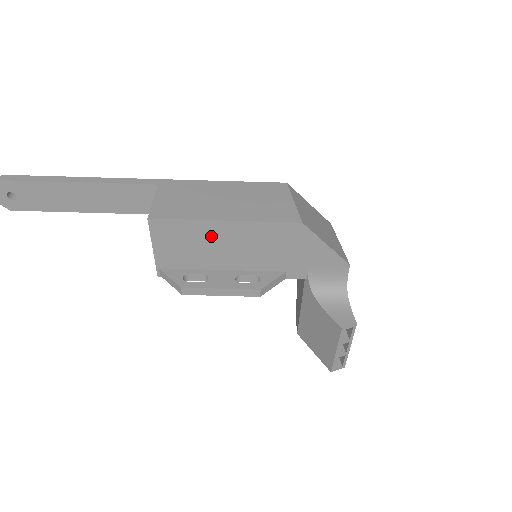
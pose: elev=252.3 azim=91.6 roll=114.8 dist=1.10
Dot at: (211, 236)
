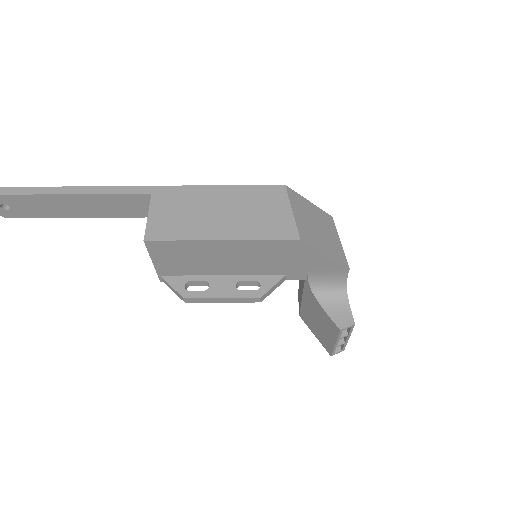
Dot at: (209, 252)
